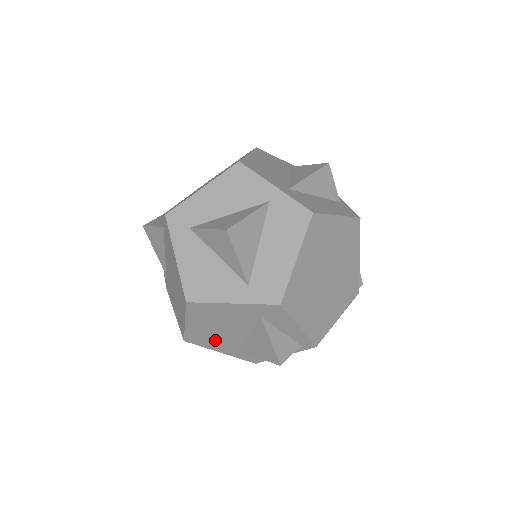
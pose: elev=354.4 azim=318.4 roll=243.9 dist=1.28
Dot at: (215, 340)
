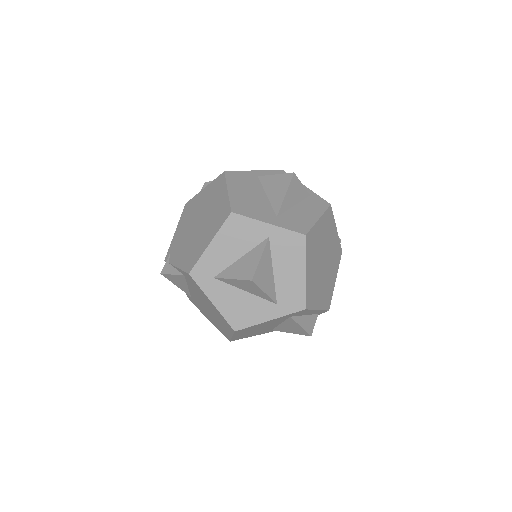
Dot at: (254, 333)
